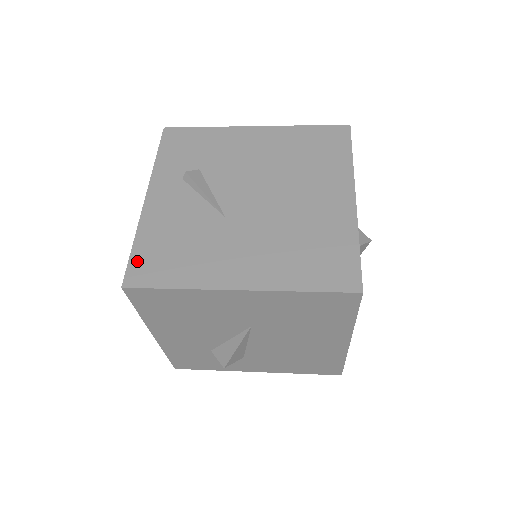
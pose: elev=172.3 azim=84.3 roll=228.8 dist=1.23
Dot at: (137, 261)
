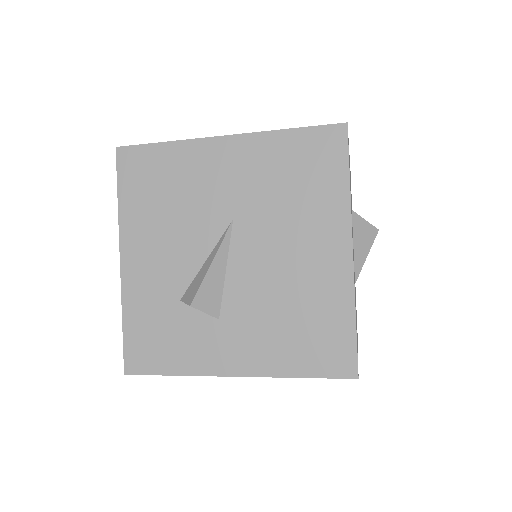
Dot at: occluded
